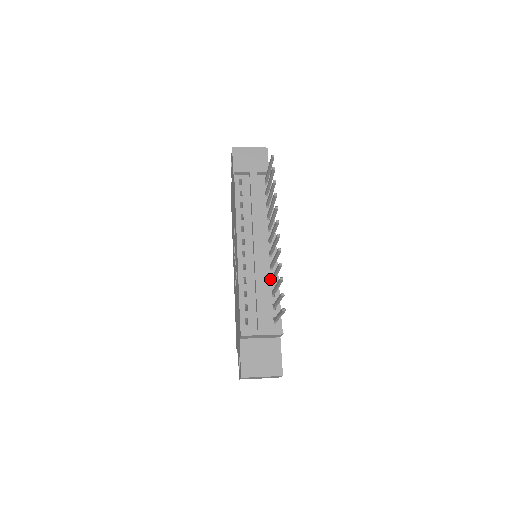
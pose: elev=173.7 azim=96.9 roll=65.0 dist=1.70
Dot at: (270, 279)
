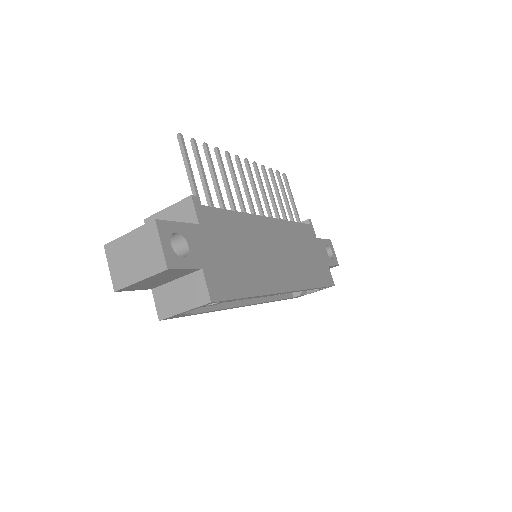
Dot at: occluded
